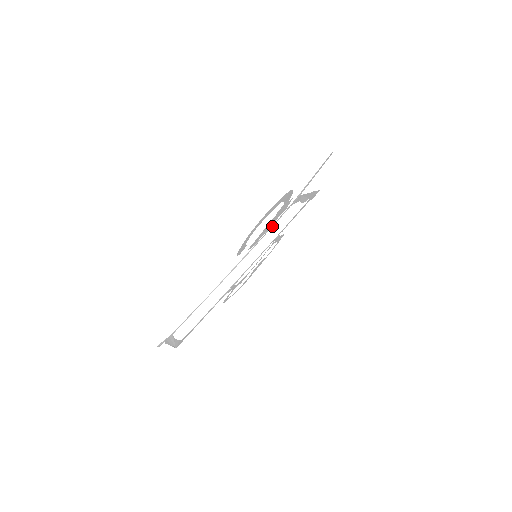
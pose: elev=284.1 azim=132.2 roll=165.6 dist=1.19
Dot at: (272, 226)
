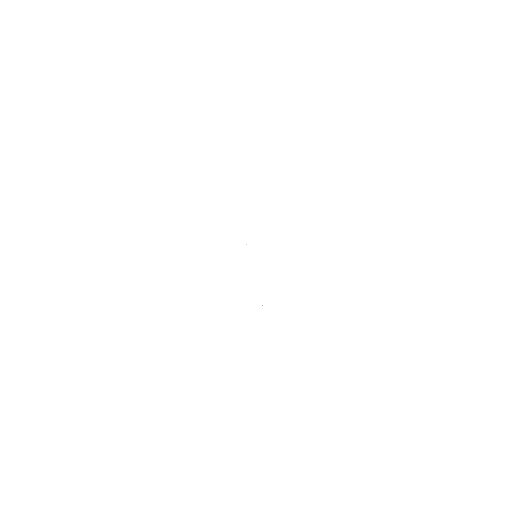
Dot at: occluded
